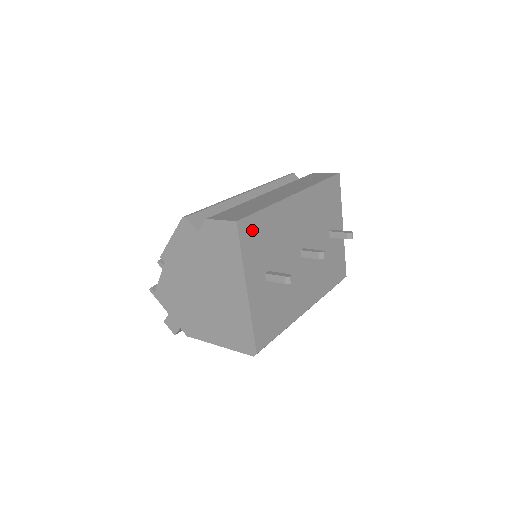
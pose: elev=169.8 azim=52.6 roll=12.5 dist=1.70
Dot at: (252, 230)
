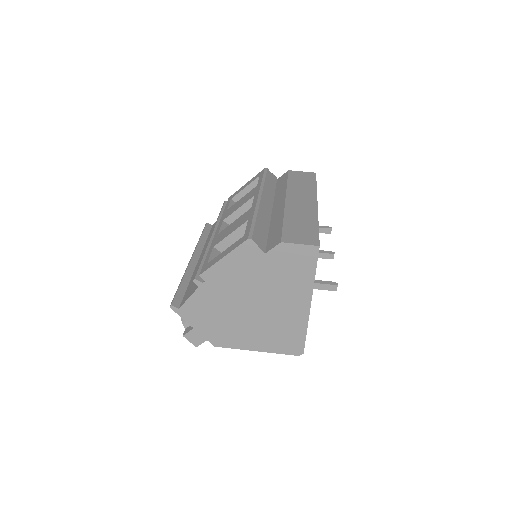
Dot at: occluded
